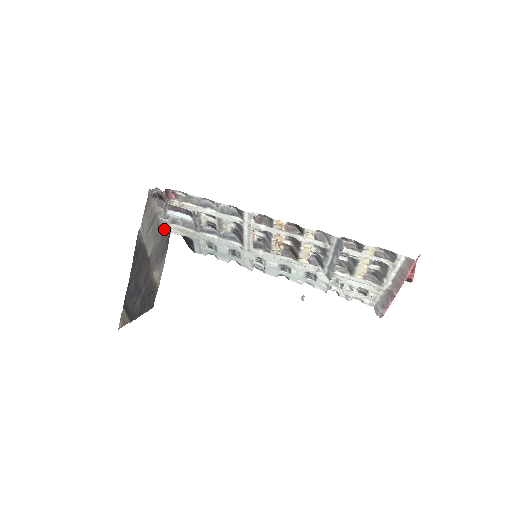
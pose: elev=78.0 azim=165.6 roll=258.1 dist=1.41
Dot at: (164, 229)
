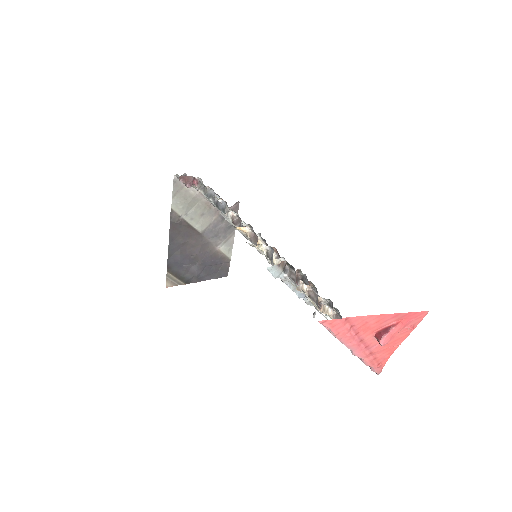
Dot at: occluded
